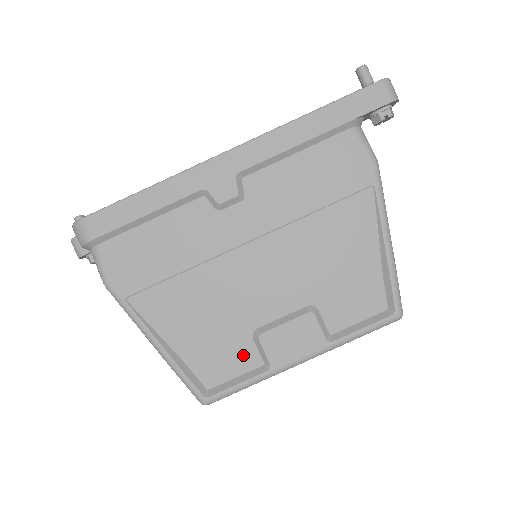
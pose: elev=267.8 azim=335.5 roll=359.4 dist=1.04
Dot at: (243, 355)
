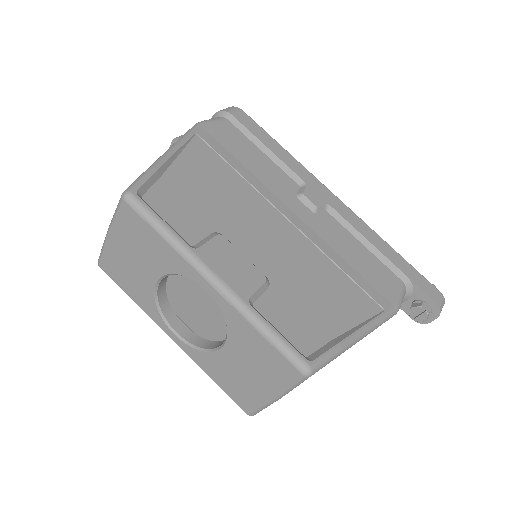
Dot at: (192, 226)
